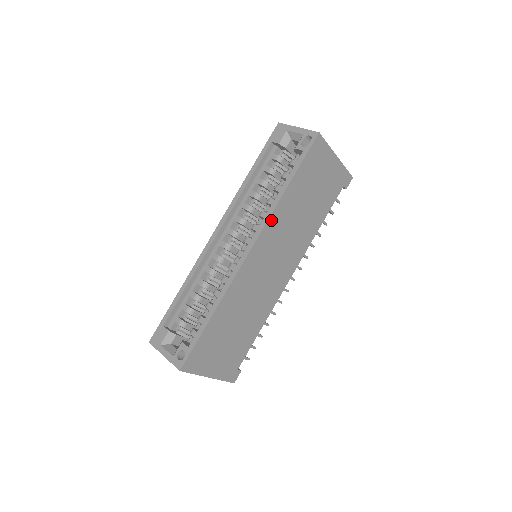
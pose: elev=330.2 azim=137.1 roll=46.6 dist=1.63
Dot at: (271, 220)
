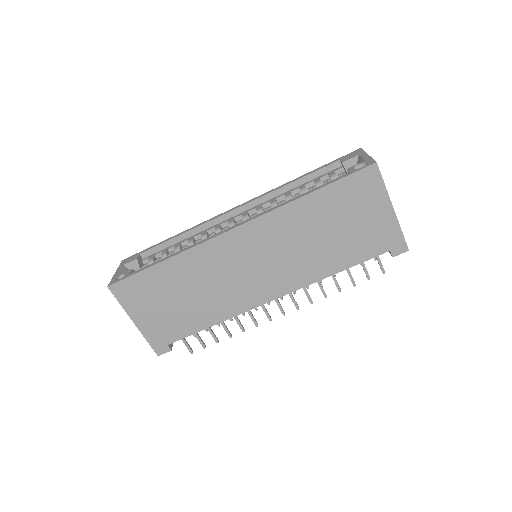
Dot at: (273, 215)
